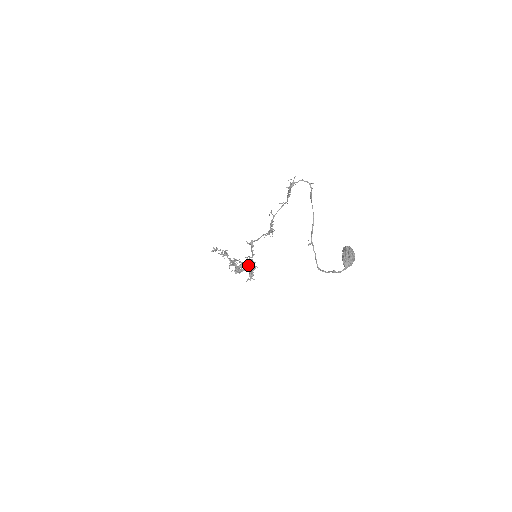
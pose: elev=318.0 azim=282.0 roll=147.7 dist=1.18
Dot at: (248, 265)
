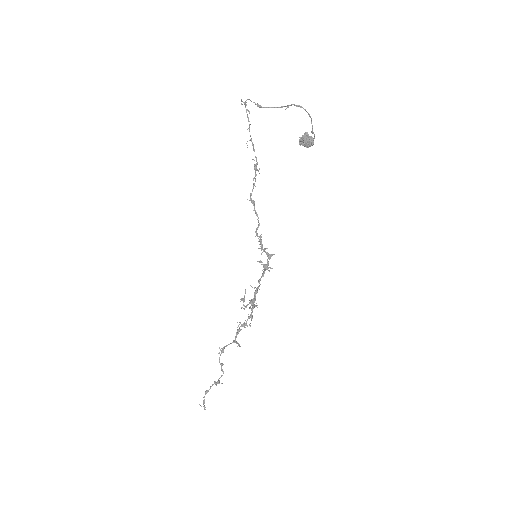
Dot at: (261, 248)
